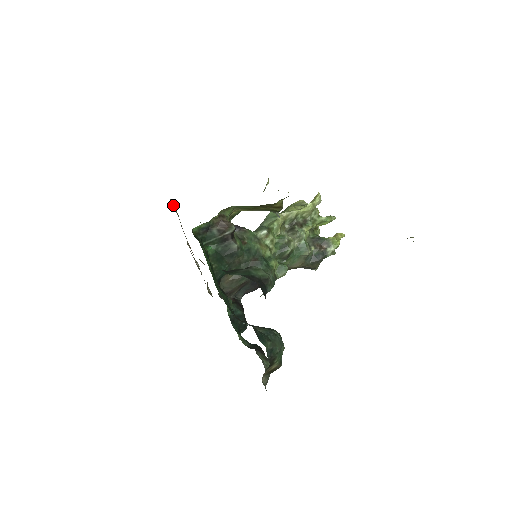
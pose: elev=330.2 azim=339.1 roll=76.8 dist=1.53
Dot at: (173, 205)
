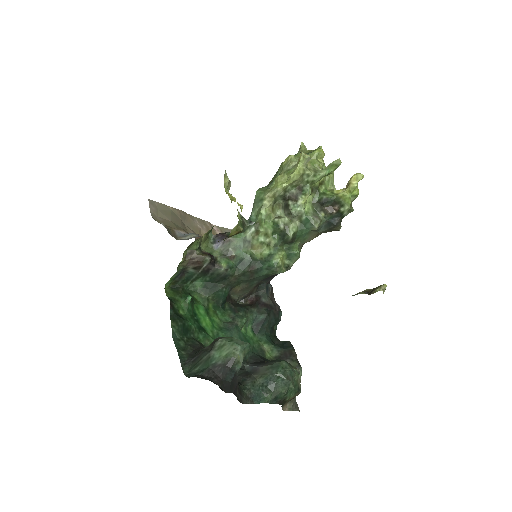
Dot at: (166, 206)
